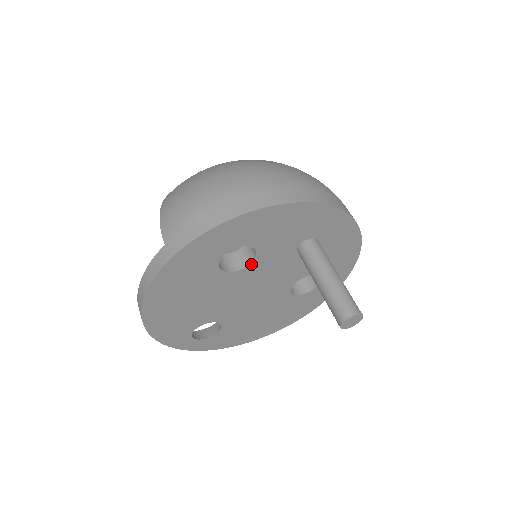
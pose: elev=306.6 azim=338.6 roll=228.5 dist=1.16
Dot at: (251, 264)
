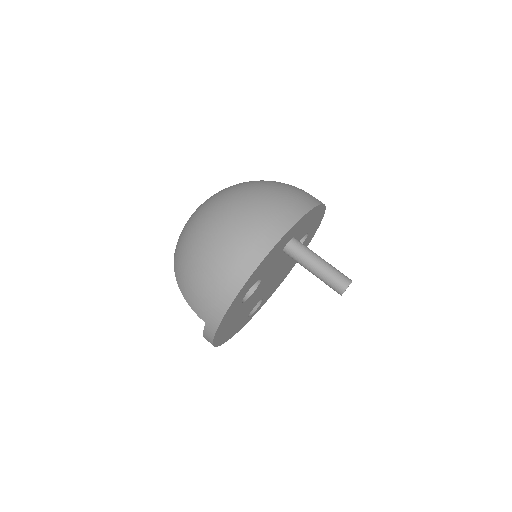
Dot at: (260, 282)
